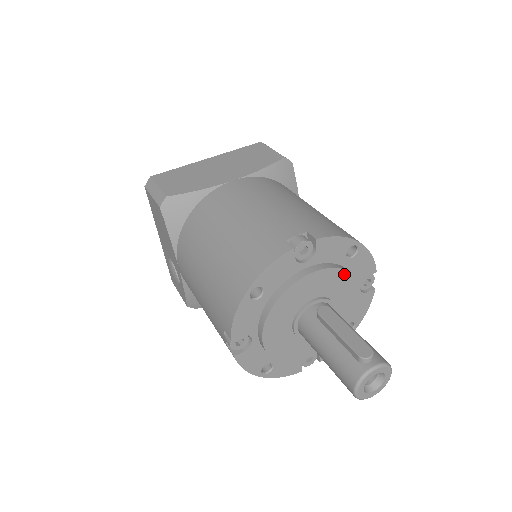
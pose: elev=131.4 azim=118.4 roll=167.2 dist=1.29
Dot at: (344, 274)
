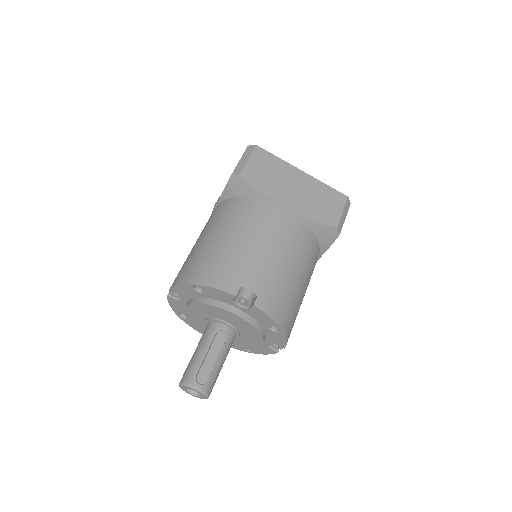
Dot at: (257, 332)
